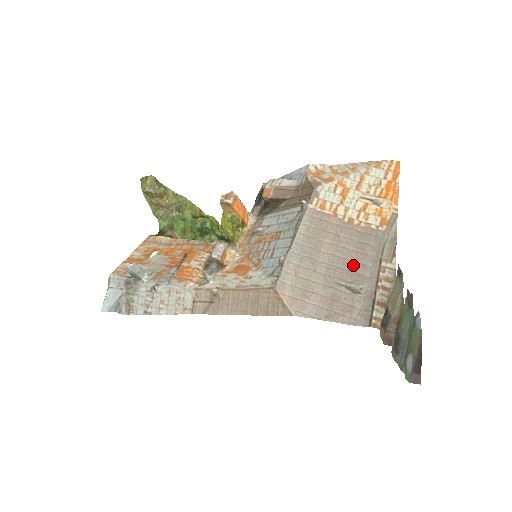
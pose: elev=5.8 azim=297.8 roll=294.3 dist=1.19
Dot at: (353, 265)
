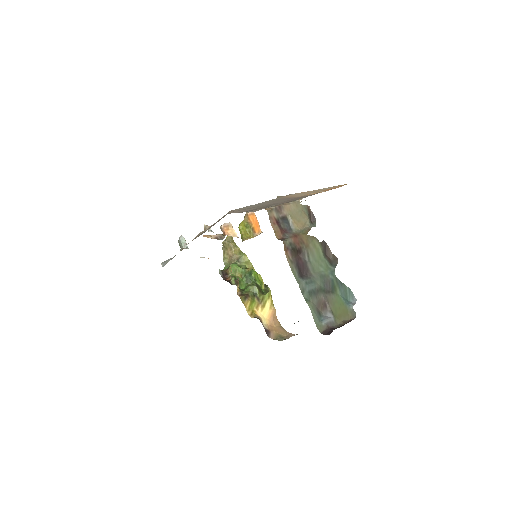
Dot at: (280, 203)
